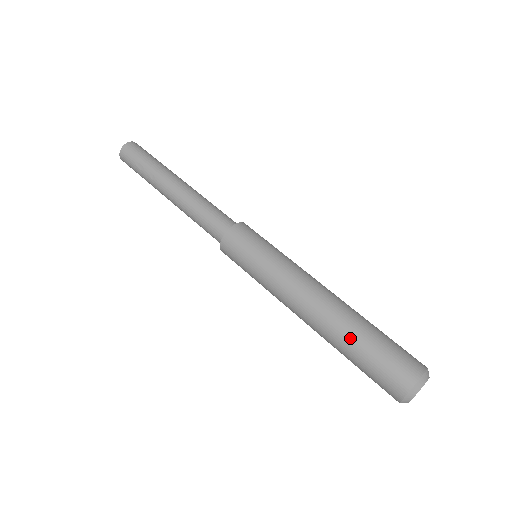
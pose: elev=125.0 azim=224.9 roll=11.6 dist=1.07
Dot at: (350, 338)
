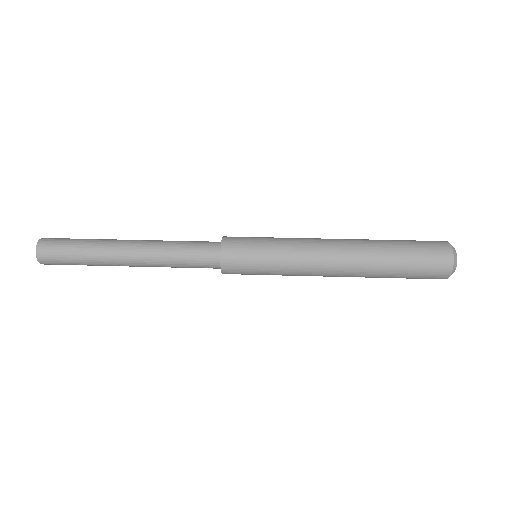
Dot at: (387, 252)
